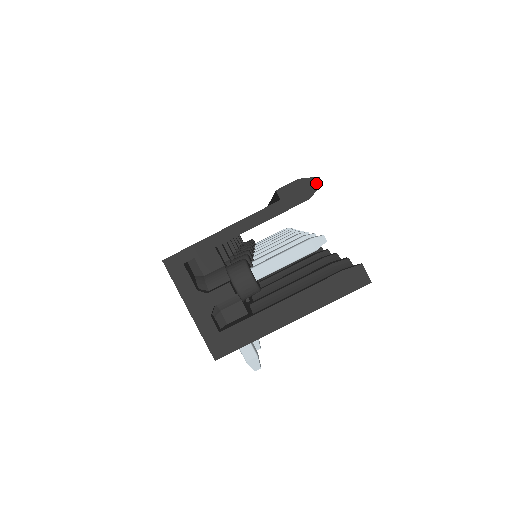
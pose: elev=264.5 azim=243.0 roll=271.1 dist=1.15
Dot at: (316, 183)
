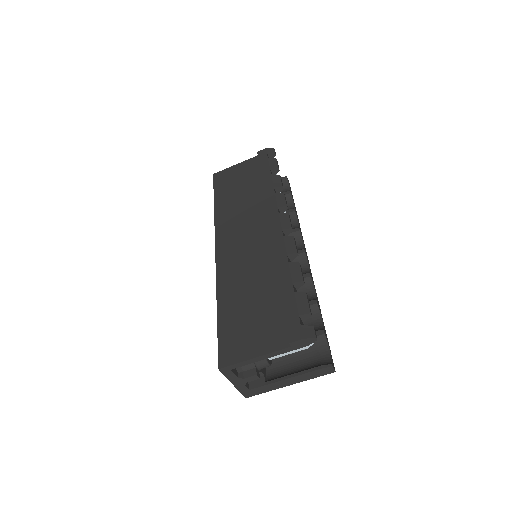
Dot at: (313, 340)
